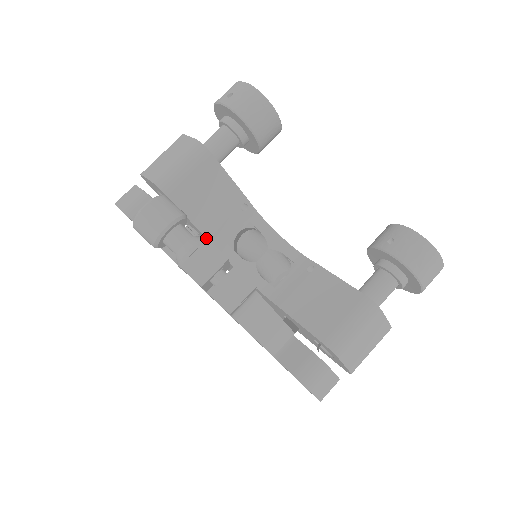
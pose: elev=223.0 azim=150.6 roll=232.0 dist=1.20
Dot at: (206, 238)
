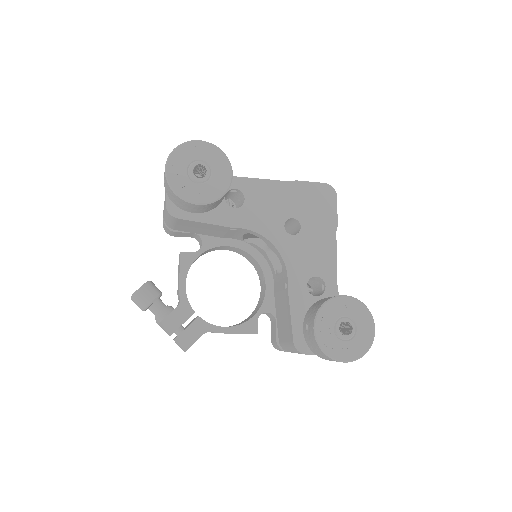
Dot at: (221, 237)
